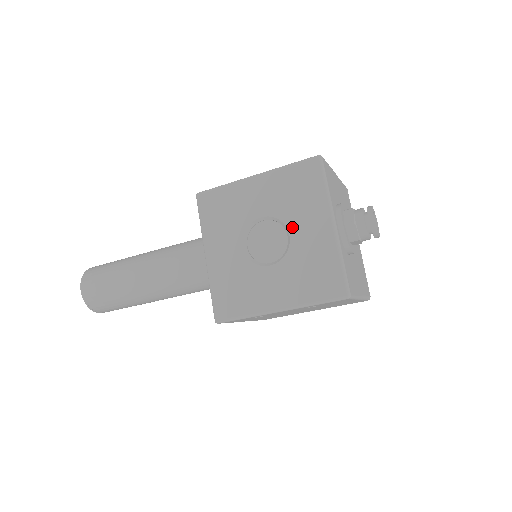
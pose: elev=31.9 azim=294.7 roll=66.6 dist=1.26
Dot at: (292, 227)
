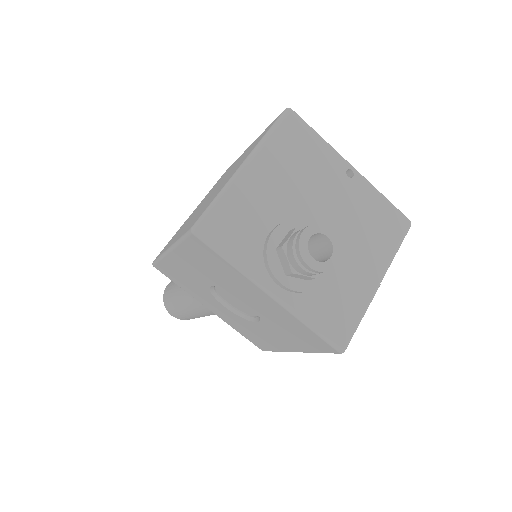
Dot at: (240, 296)
